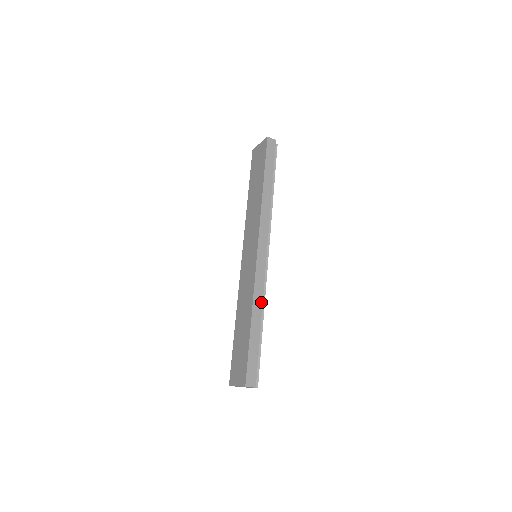
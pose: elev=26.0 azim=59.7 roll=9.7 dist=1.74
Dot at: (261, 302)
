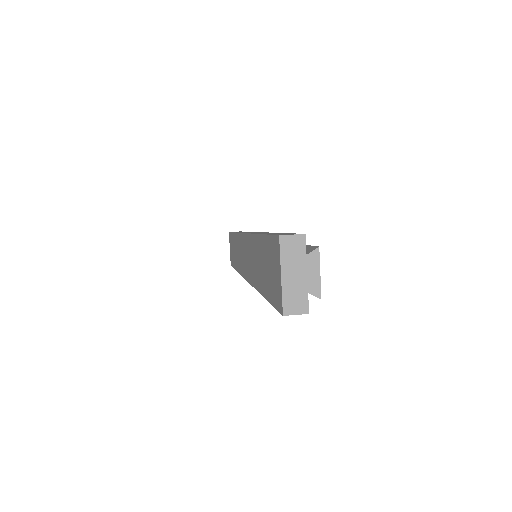
Dot at: occluded
